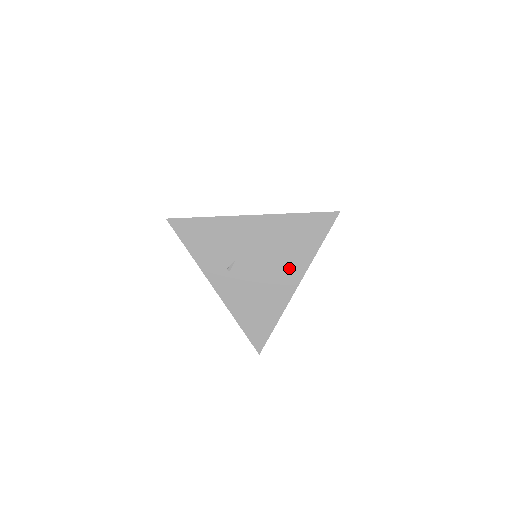
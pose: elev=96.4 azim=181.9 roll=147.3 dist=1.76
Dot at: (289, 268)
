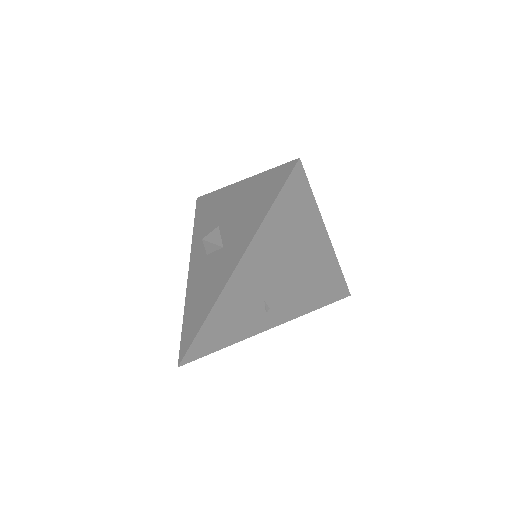
Dot at: (309, 244)
